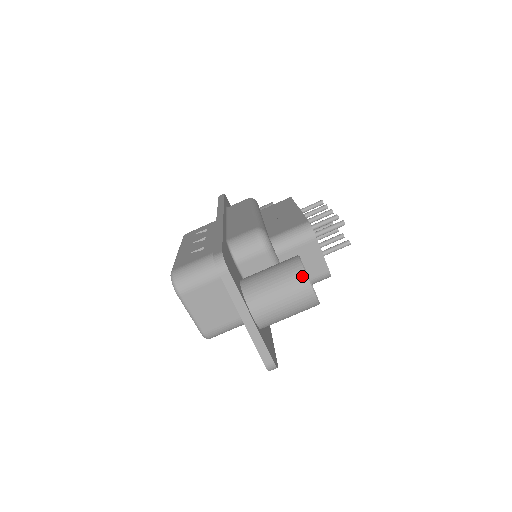
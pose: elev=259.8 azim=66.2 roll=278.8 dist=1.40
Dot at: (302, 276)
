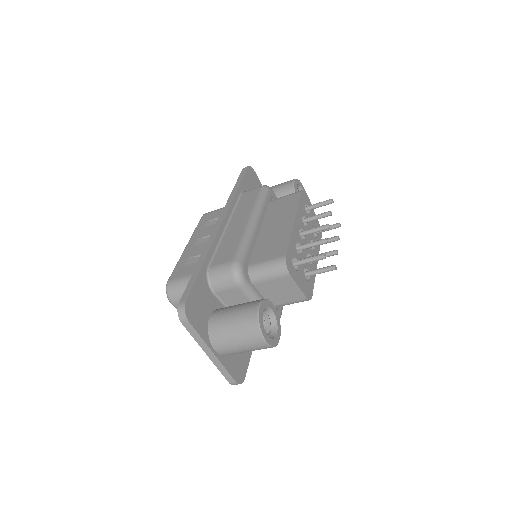
Dot at: (255, 329)
